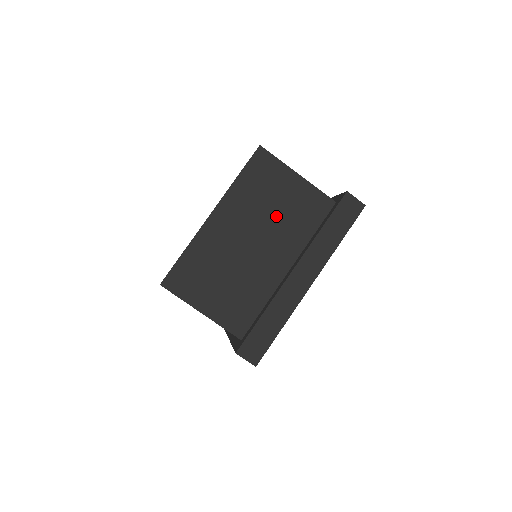
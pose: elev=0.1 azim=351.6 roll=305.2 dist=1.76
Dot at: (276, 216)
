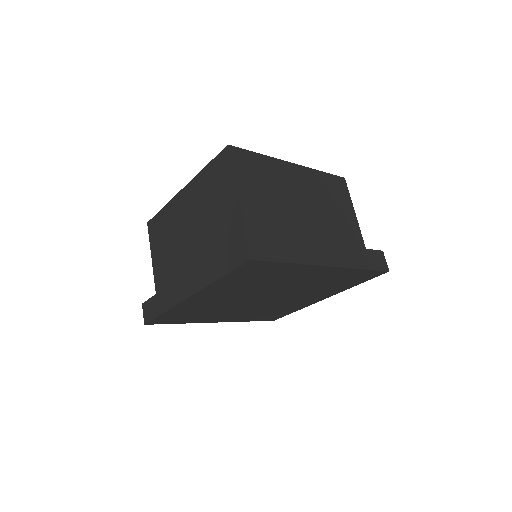
Dot at: (329, 214)
